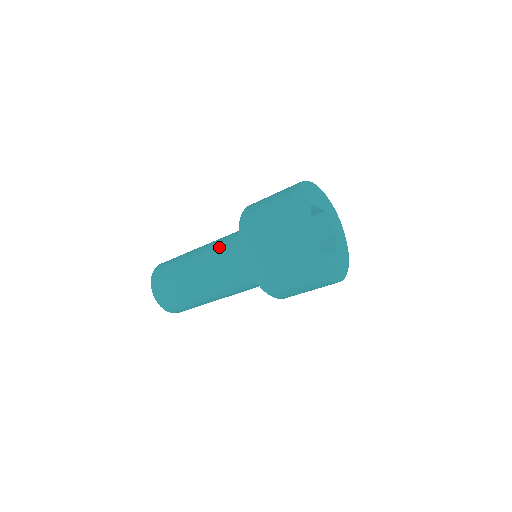
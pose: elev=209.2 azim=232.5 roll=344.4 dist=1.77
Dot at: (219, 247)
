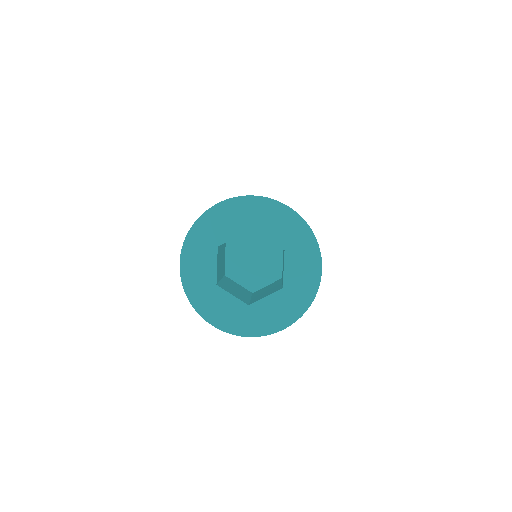
Dot at: occluded
